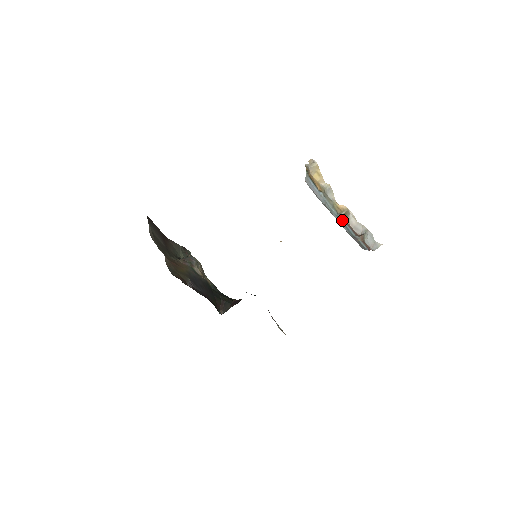
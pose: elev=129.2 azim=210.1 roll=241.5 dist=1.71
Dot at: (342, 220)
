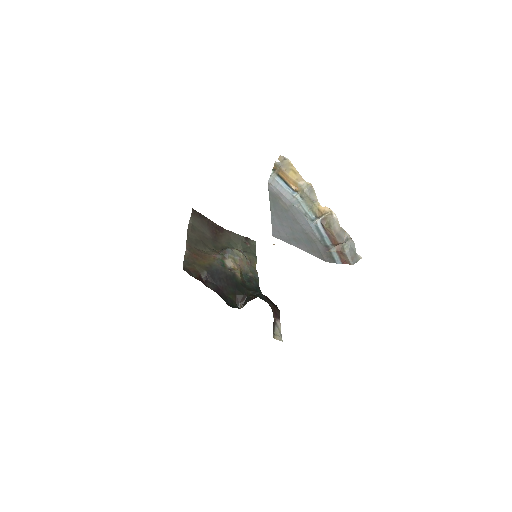
Dot at: (318, 225)
